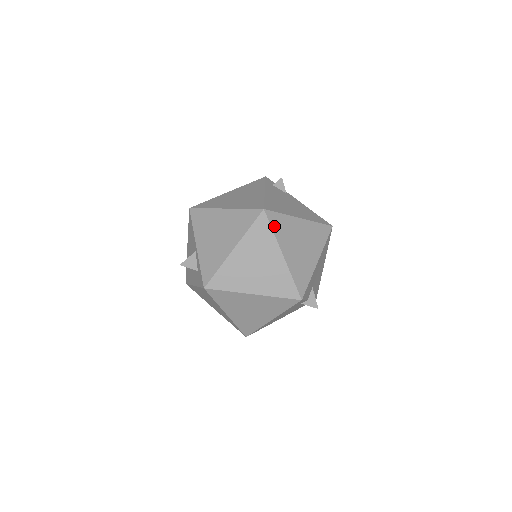
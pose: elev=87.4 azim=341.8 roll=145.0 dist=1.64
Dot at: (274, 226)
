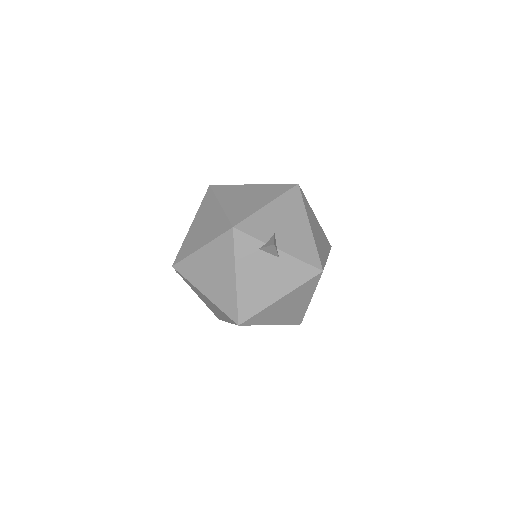
Dot at: (217, 192)
